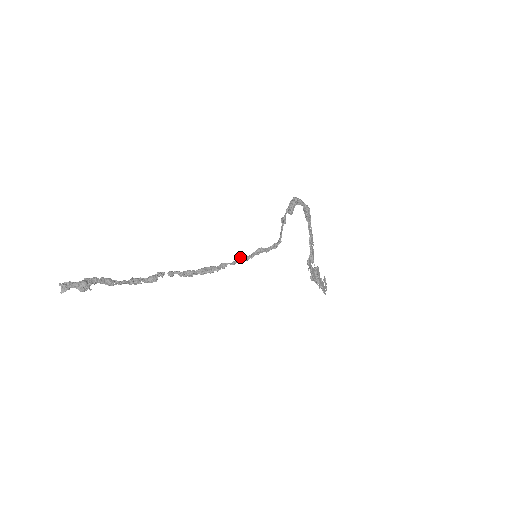
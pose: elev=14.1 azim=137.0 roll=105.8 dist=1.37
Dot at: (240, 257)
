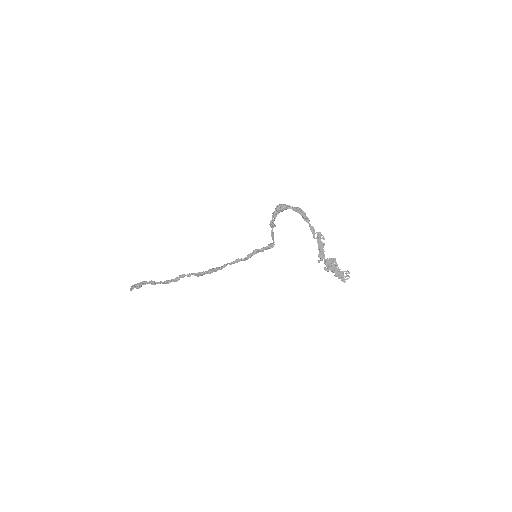
Dot at: (238, 258)
